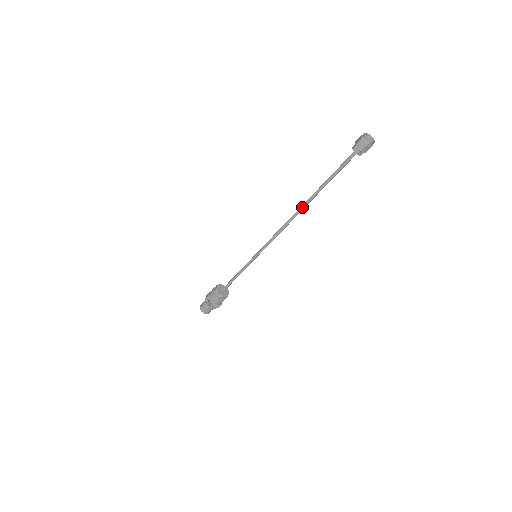
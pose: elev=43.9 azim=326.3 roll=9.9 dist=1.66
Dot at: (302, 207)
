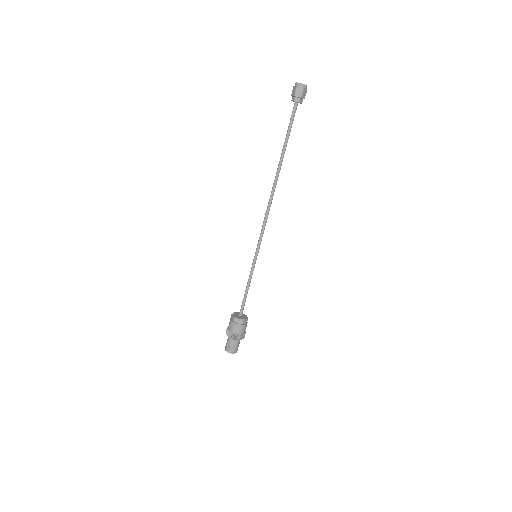
Dot at: (275, 179)
